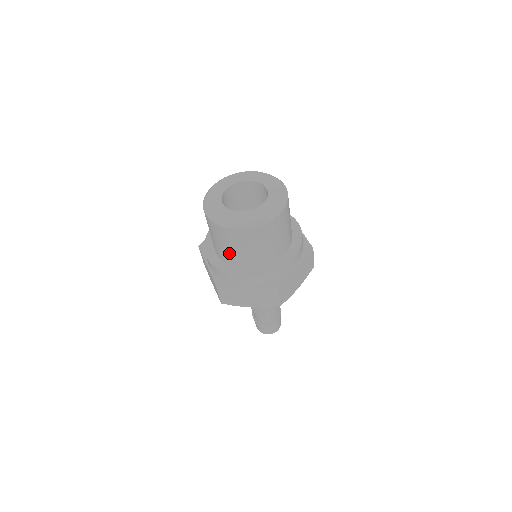
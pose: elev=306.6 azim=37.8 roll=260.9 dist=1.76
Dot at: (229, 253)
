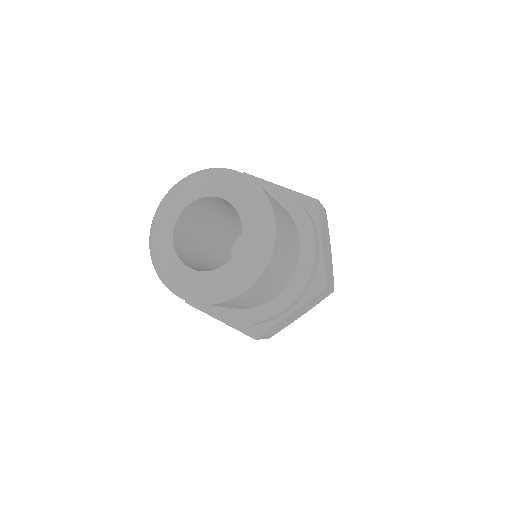
Dot at: occluded
